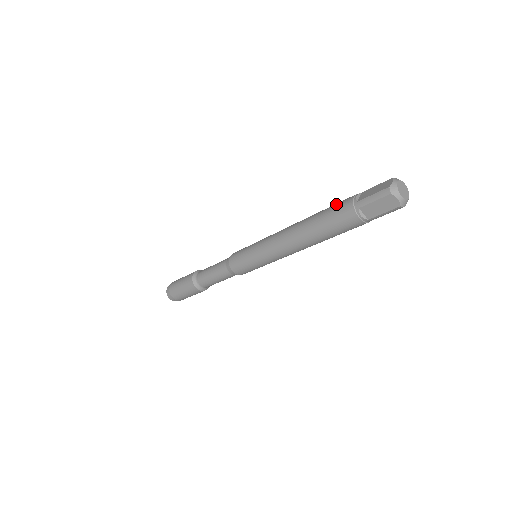
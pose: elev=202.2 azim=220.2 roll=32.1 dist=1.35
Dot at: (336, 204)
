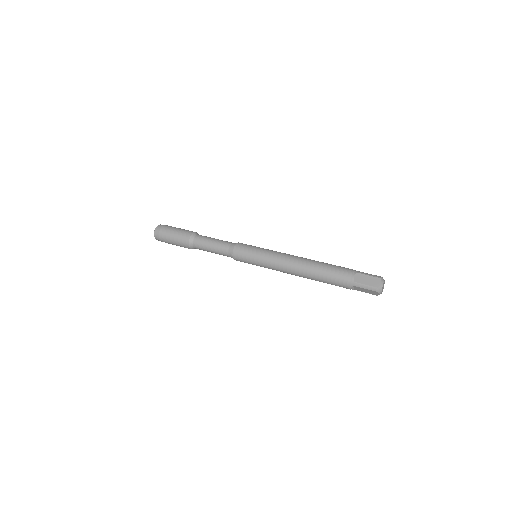
Dot at: (338, 271)
